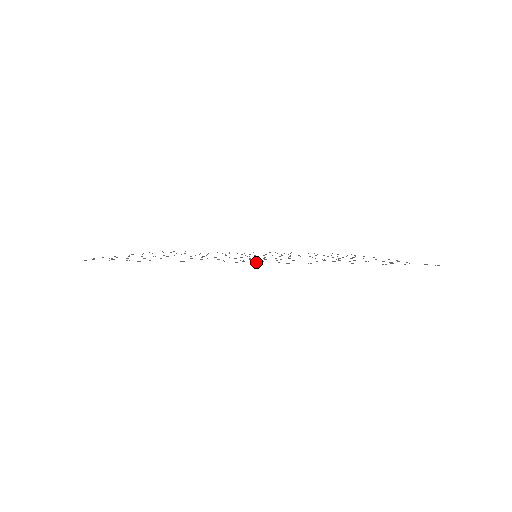
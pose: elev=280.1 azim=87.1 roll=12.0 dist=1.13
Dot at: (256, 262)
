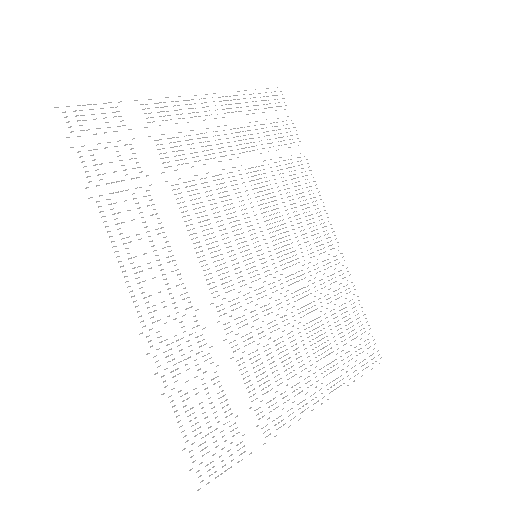
Dot at: occluded
